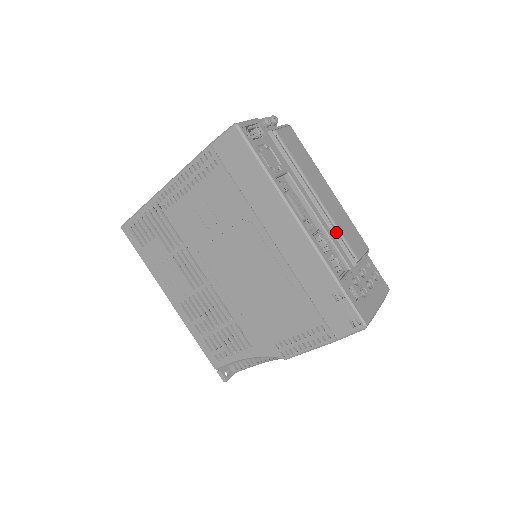
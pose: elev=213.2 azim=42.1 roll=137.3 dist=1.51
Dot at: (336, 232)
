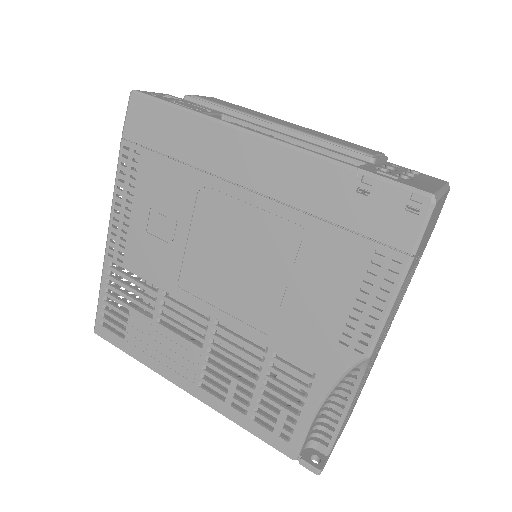
Dot at: (320, 140)
